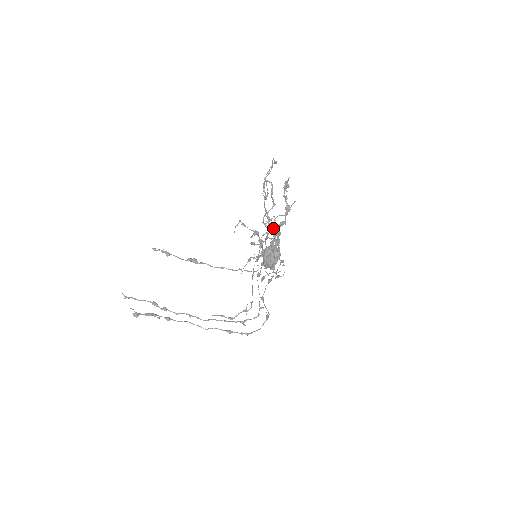
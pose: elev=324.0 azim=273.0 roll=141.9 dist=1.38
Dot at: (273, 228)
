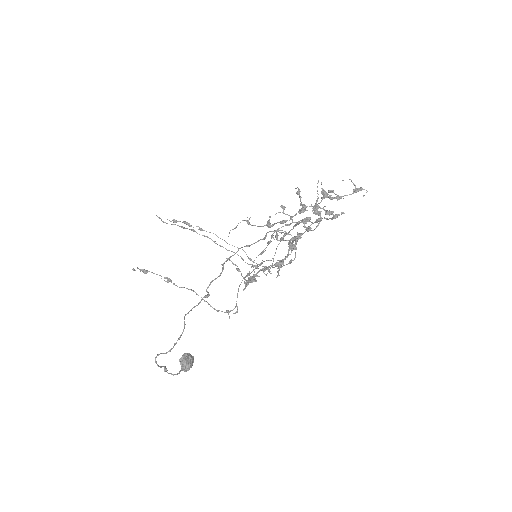
Dot at: occluded
